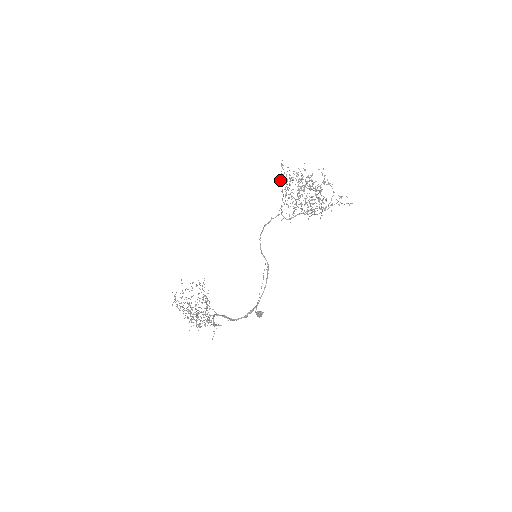
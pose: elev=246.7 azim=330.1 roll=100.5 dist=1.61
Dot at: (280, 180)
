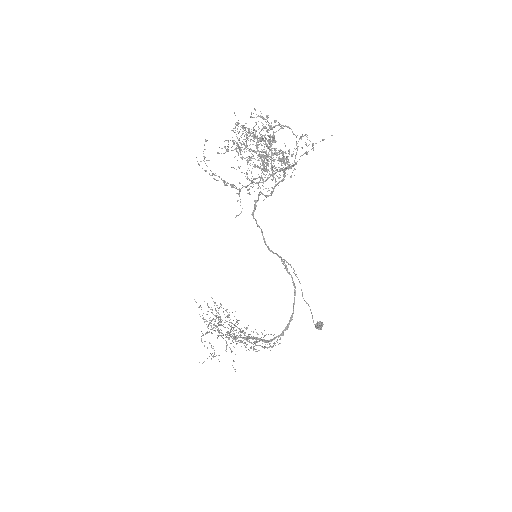
Dot at: occluded
